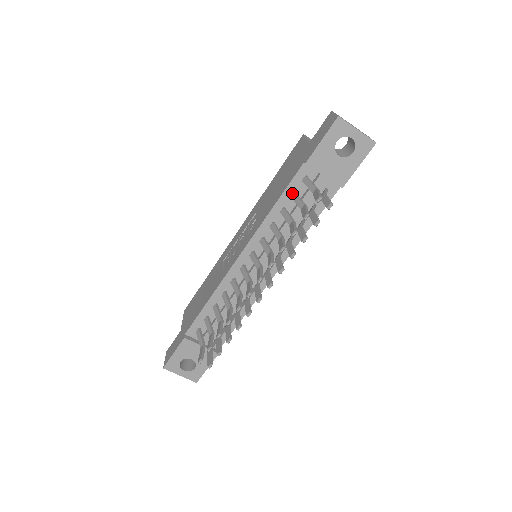
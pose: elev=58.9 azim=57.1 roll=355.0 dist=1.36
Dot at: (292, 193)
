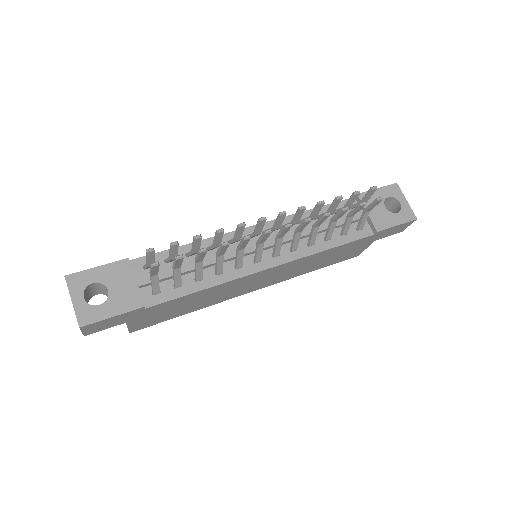
Dot at: occluded
